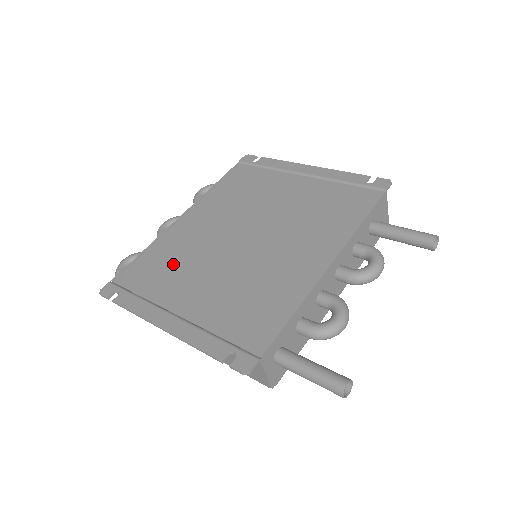
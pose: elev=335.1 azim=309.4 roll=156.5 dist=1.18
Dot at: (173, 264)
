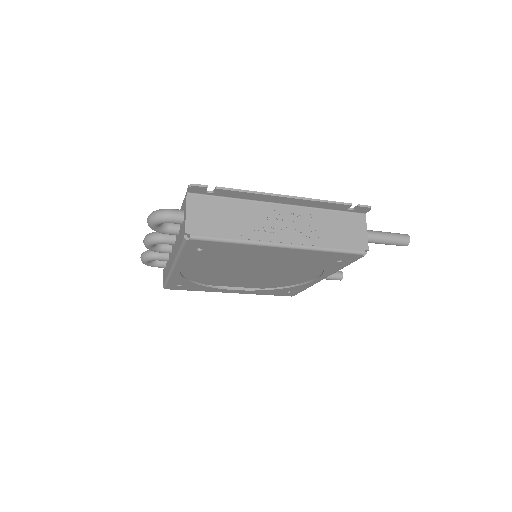
Dot at: occluded
